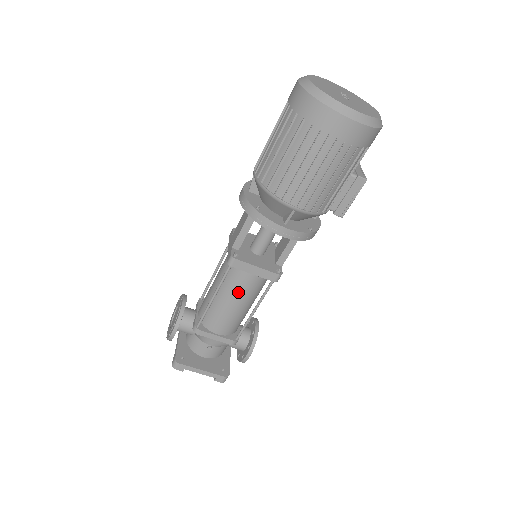
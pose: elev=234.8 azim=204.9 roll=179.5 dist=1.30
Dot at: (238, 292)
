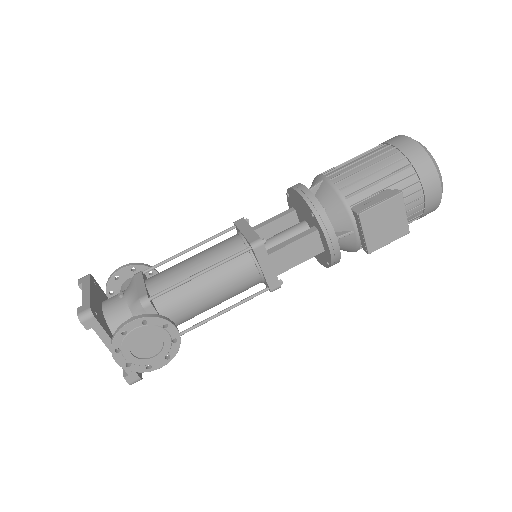
Dot at: (212, 249)
